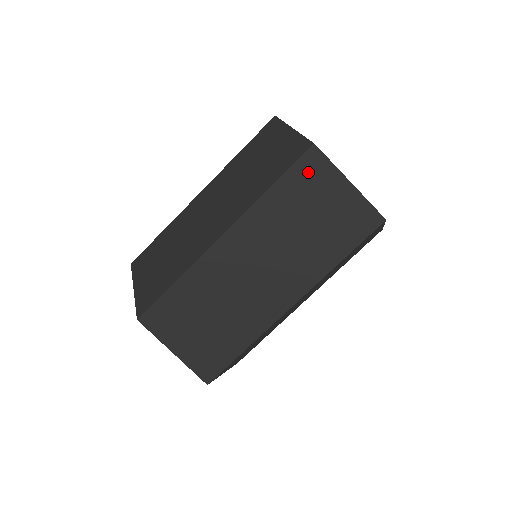
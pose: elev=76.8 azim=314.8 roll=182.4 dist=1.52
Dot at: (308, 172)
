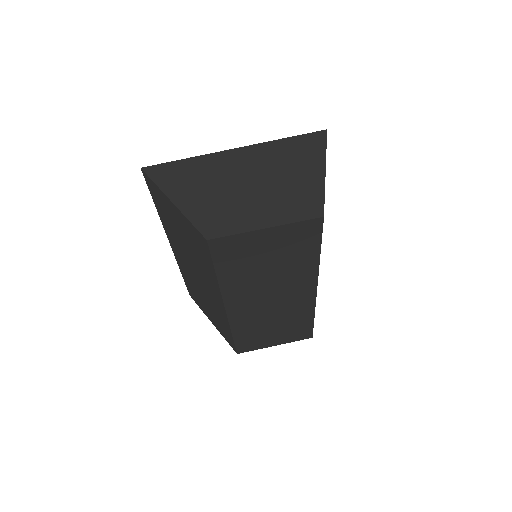
Dot at: (228, 252)
